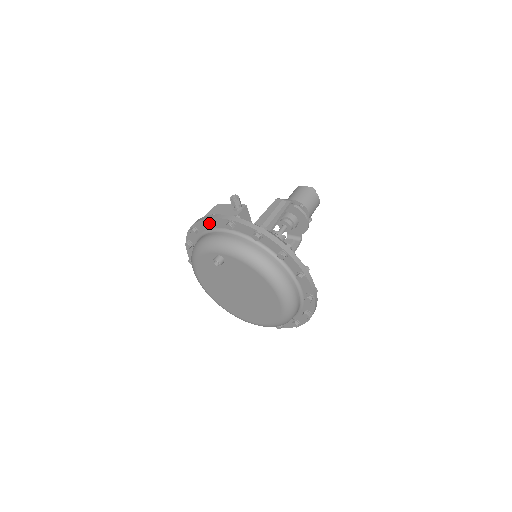
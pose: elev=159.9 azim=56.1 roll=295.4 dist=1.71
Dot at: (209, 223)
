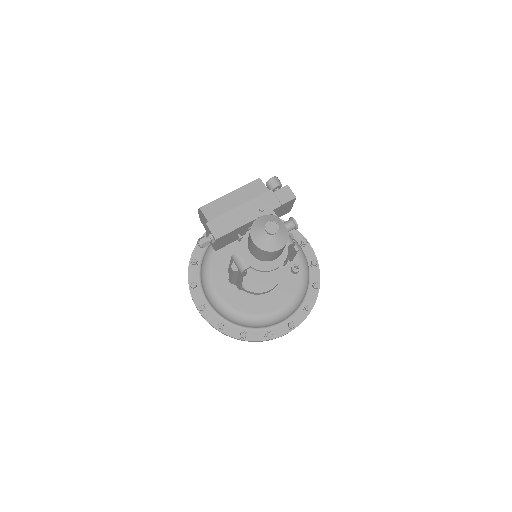
Dot at: occluded
